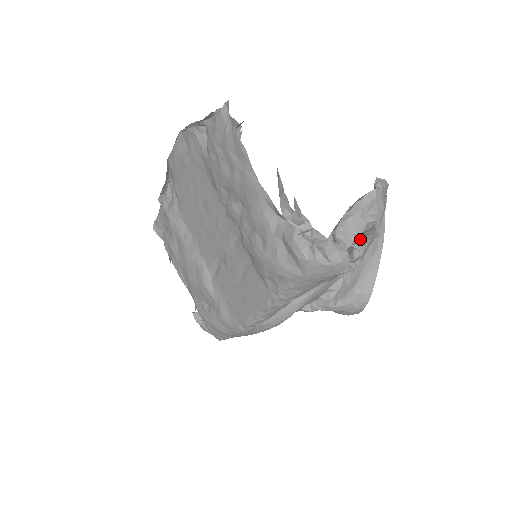
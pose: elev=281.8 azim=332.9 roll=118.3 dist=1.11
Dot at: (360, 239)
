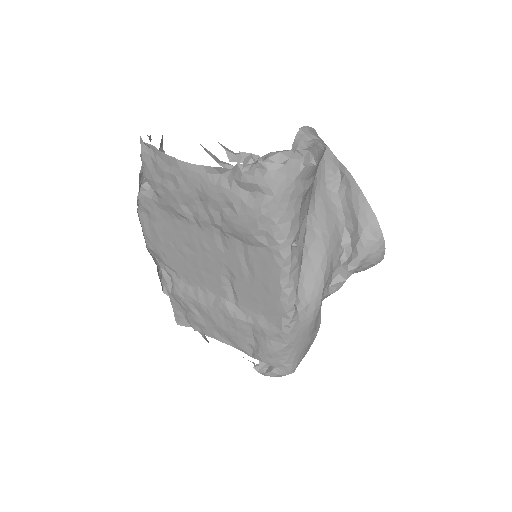
Dot at: occluded
